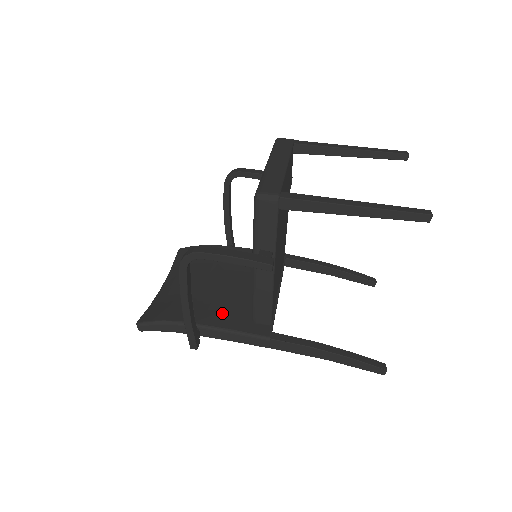
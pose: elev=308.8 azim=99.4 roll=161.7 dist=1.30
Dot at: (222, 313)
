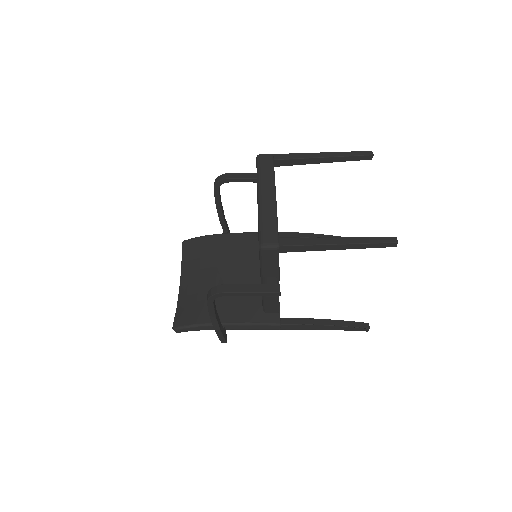
Dot at: (238, 308)
